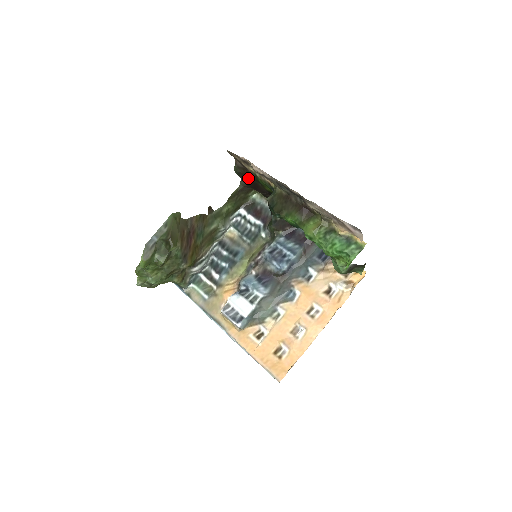
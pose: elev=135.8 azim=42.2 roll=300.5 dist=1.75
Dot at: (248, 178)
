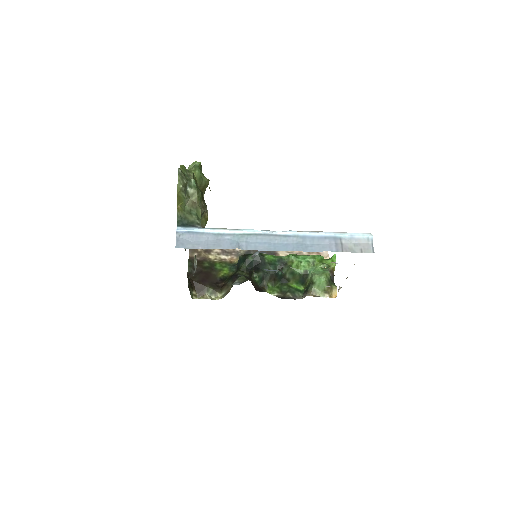
Dot at: (200, 269)
